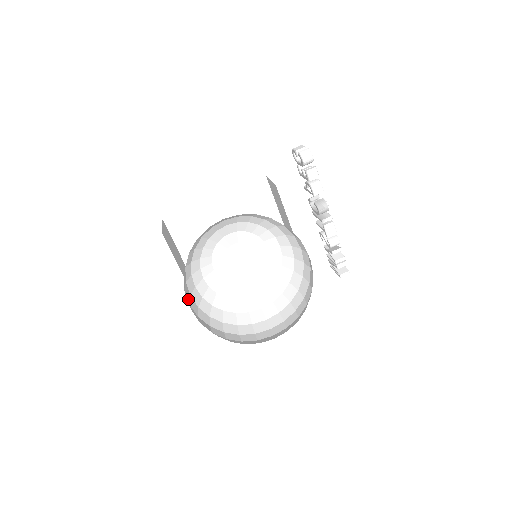
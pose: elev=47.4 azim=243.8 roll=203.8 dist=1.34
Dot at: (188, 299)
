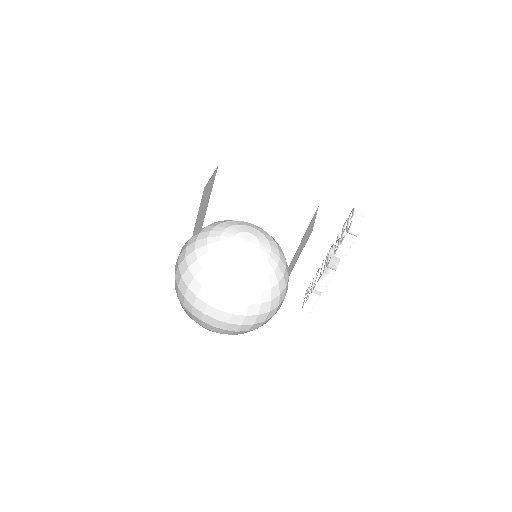
Dot at: (181, 252)
